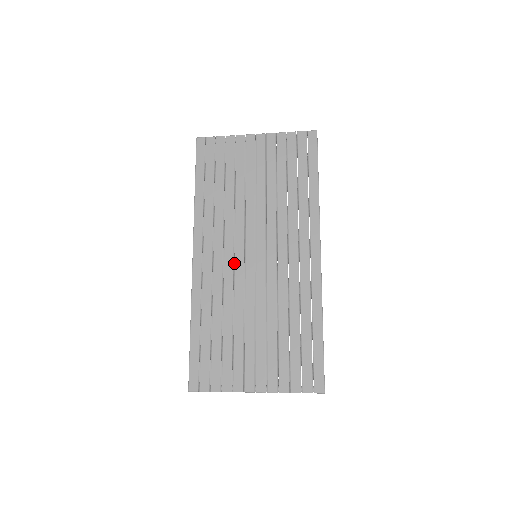
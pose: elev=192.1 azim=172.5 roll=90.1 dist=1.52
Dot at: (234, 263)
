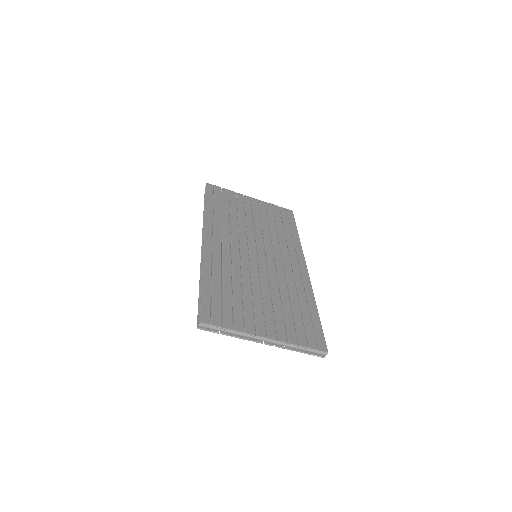
Dot at: (240, 252)
